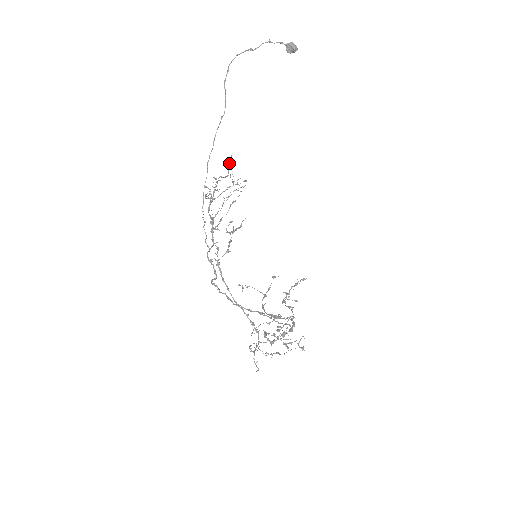
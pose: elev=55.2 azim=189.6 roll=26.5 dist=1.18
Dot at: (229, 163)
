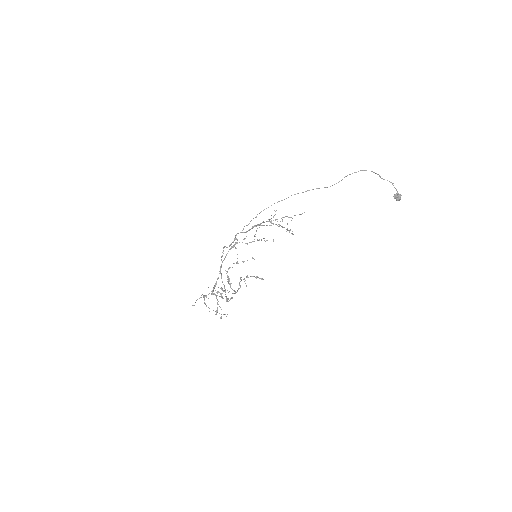
Dot at: (299, 214)
